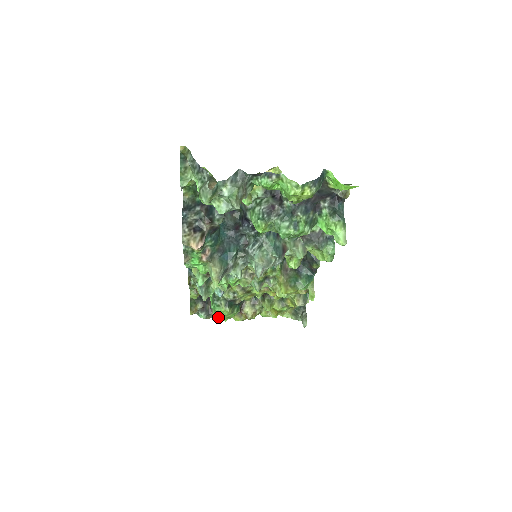
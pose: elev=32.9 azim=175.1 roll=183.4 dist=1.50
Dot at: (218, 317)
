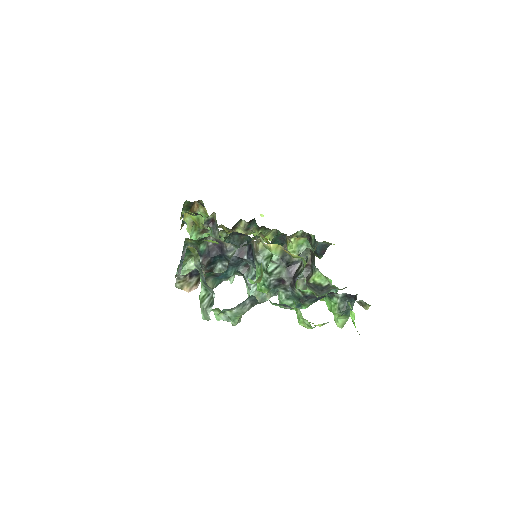
Dot at: occluded
